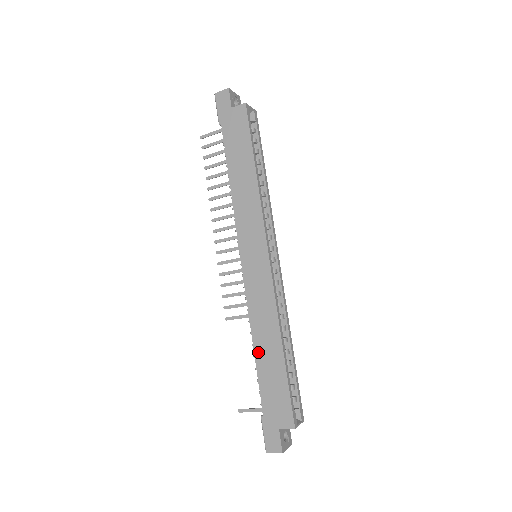
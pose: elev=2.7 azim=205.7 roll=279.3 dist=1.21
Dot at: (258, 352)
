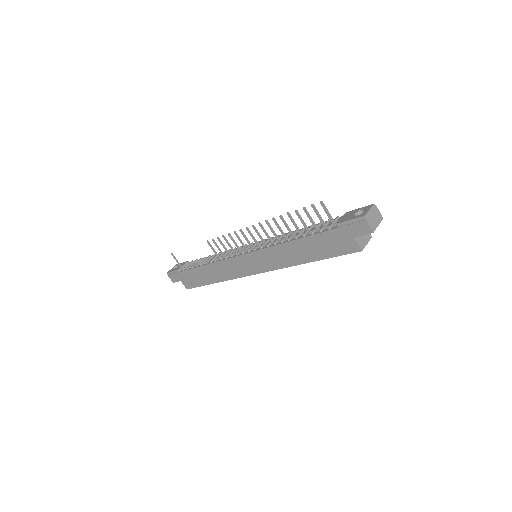
Dot at: (204, 268)
